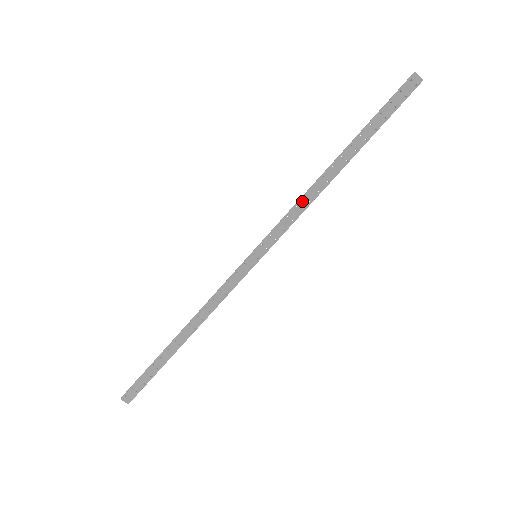
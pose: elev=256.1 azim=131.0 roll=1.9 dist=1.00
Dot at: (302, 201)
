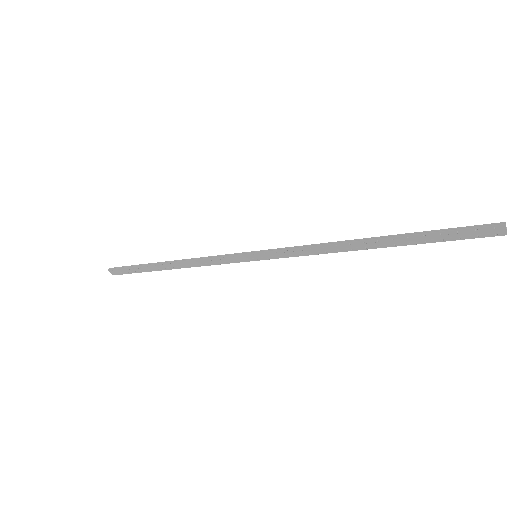
Dot at: (319, 248)
